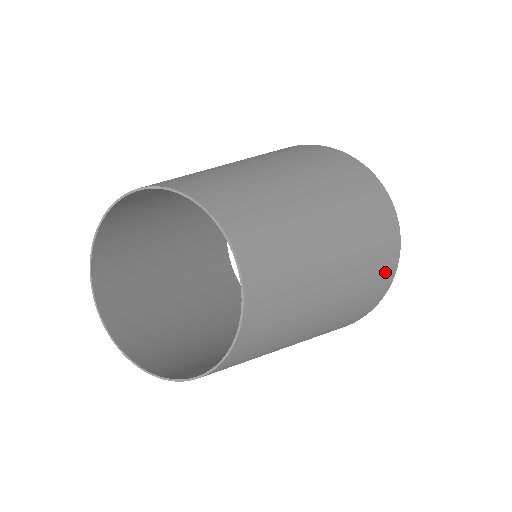
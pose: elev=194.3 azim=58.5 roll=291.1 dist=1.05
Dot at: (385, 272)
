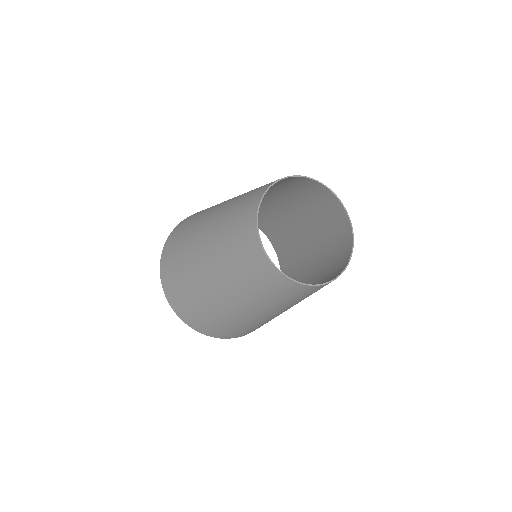
Dot at: occluded
